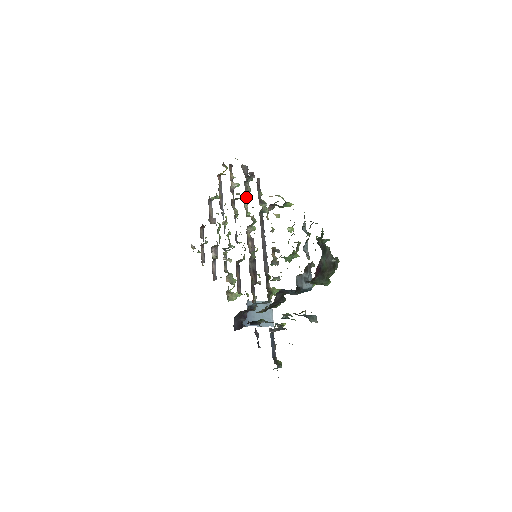
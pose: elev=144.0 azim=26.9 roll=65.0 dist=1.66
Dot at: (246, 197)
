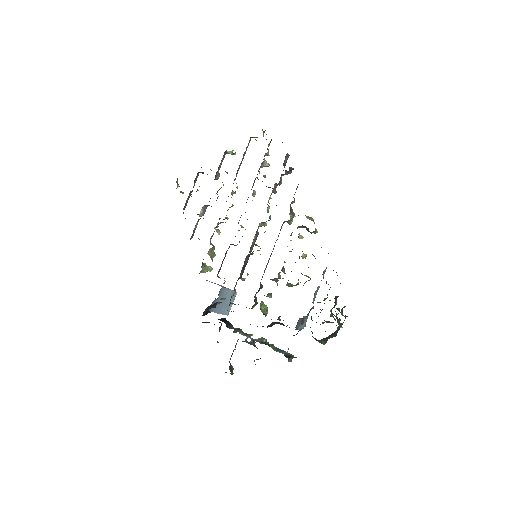
Dot at: (274, 189)
